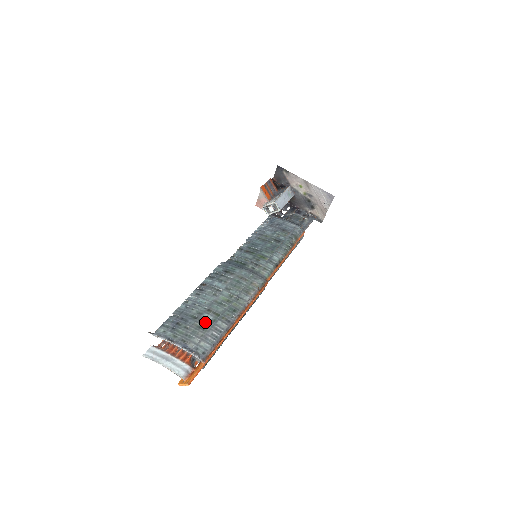
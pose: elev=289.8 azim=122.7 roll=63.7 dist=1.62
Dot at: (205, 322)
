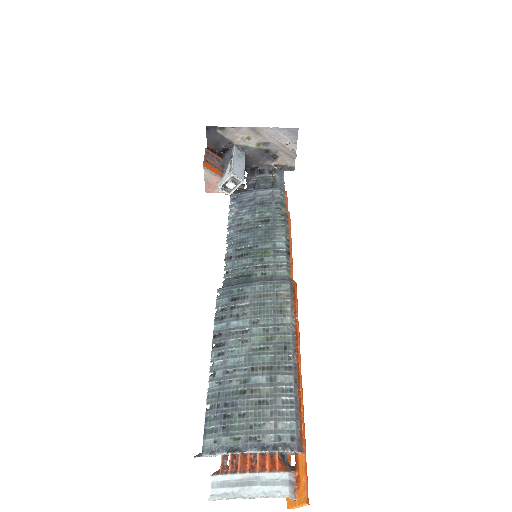
Dot at: (261, 390)
